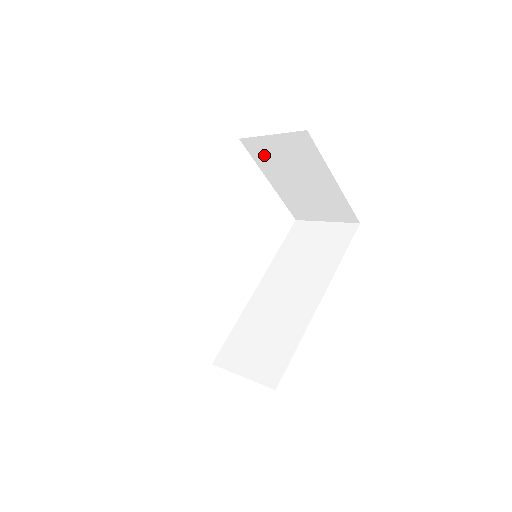
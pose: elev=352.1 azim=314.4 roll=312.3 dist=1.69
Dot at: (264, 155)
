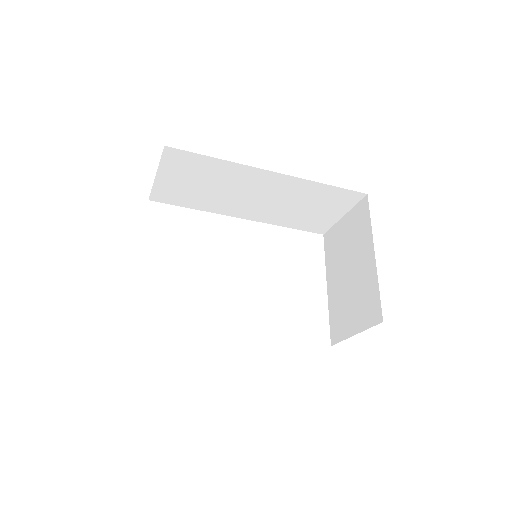
Dot at: (333, 247)
